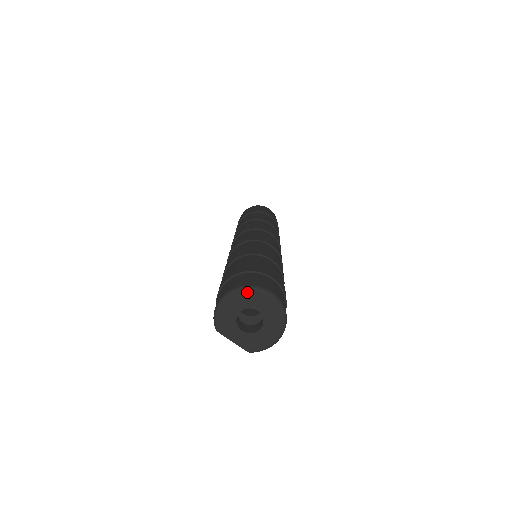
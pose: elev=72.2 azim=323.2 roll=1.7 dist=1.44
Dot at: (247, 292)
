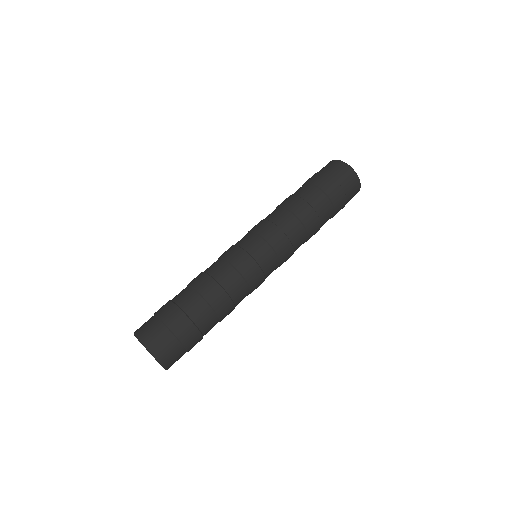
Dot at: occluded
